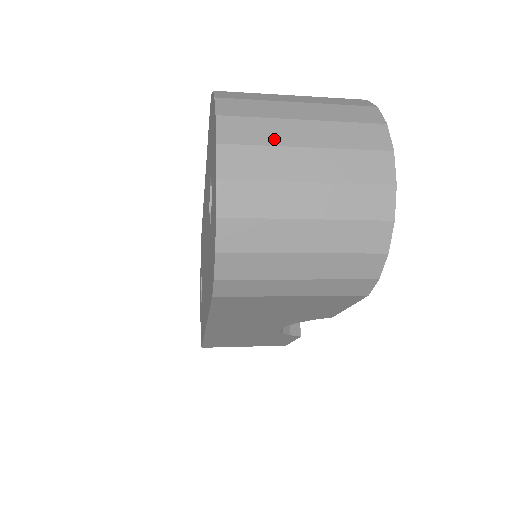
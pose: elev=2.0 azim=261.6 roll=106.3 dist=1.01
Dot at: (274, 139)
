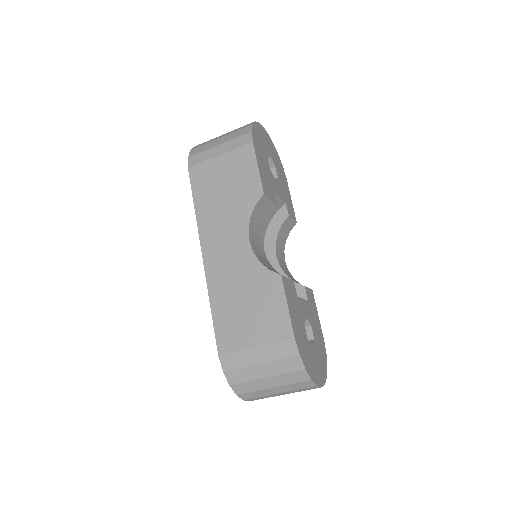
Dot at: occluded
